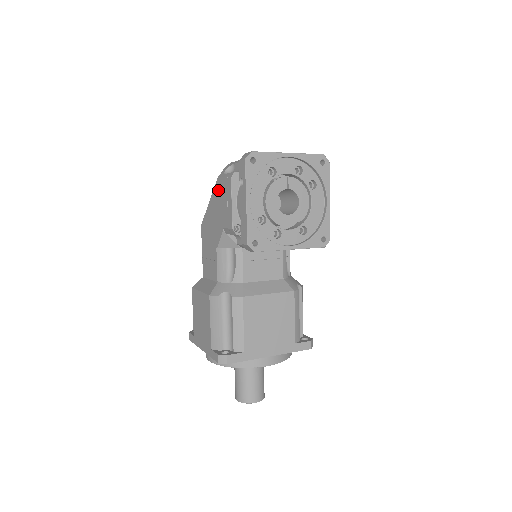
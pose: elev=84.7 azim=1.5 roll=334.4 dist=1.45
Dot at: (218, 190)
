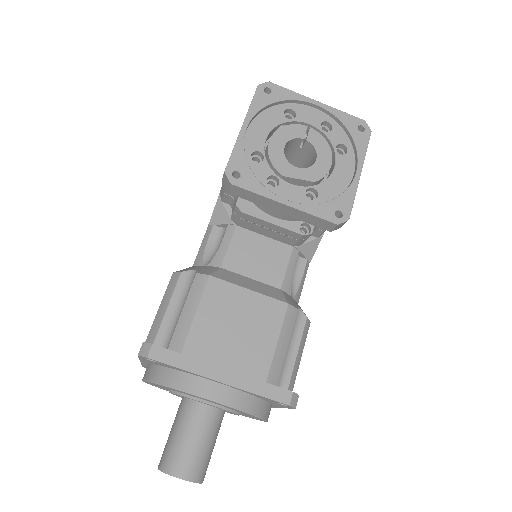
Dot at: occluded
